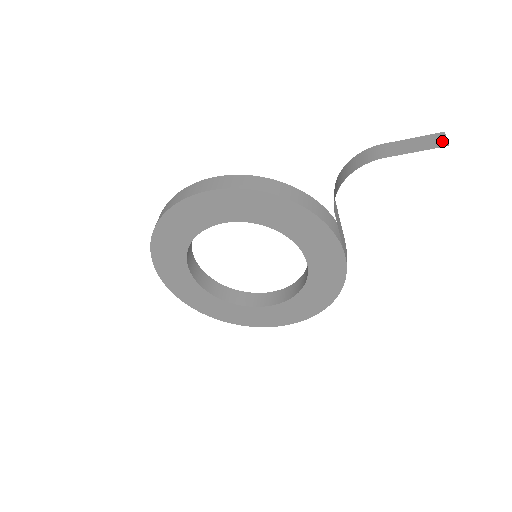
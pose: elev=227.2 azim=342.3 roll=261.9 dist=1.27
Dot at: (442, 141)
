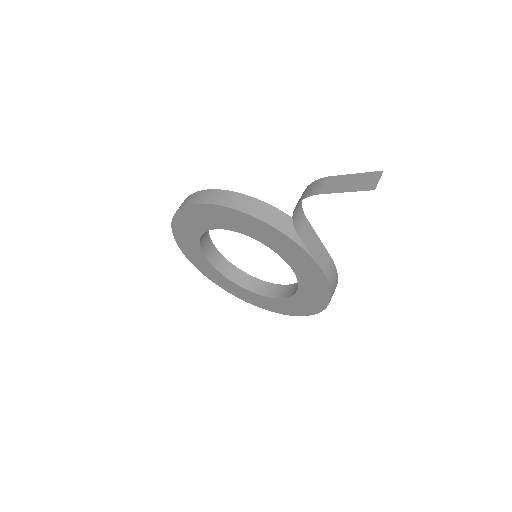
Dot at: (373, 183)
